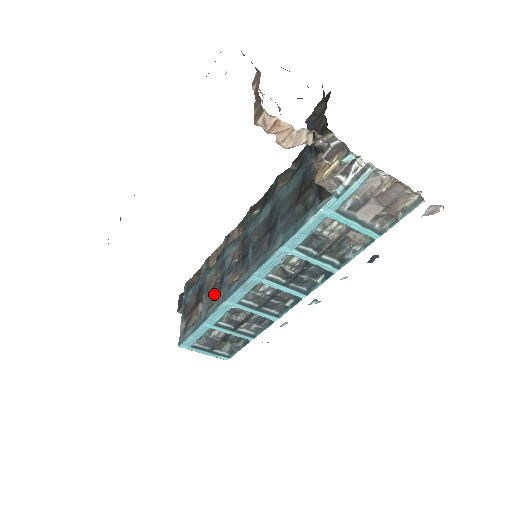
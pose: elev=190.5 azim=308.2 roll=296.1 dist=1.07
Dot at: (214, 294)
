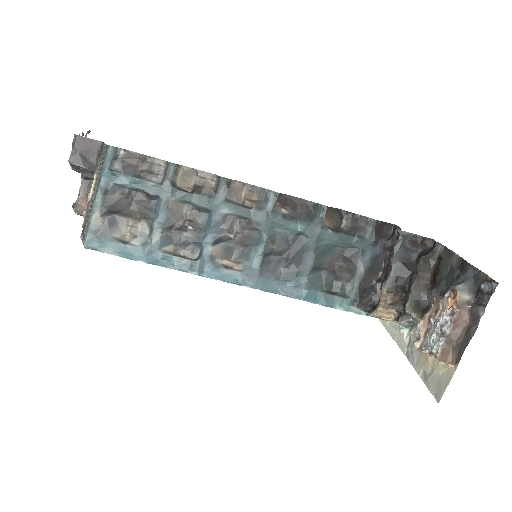
Dot at: (177, 238)
